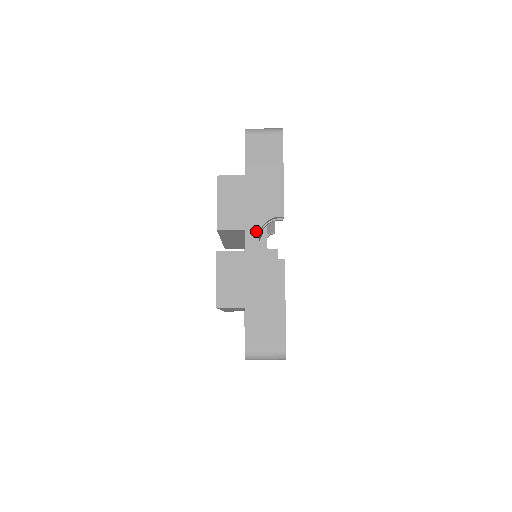
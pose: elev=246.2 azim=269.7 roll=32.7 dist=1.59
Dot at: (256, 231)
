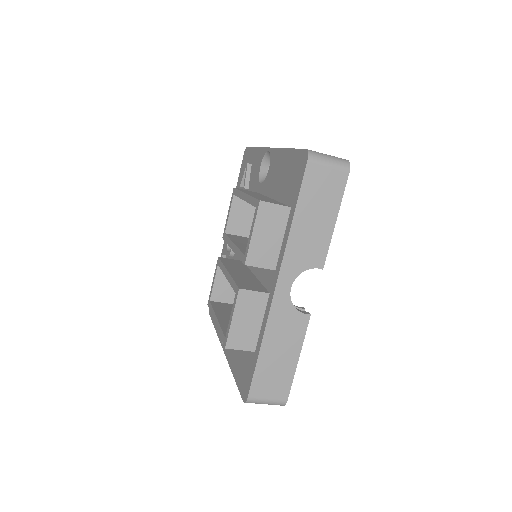
Dot at: (290, 280)
